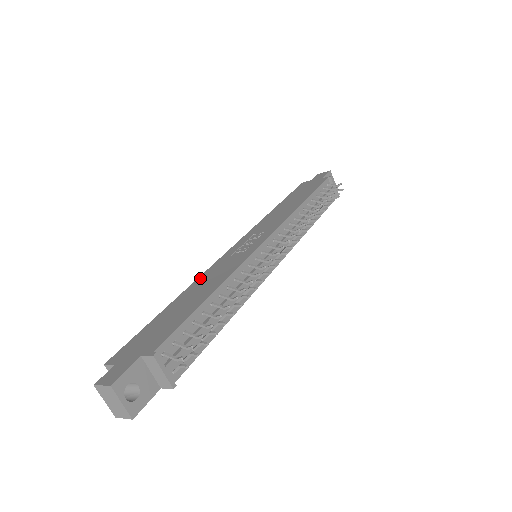
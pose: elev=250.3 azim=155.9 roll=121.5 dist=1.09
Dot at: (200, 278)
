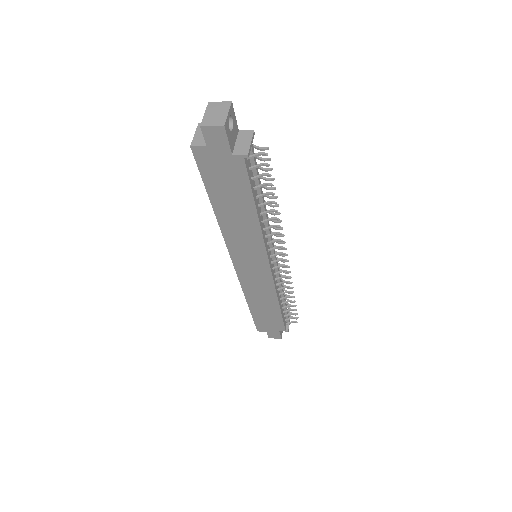
Dot at: occluded
